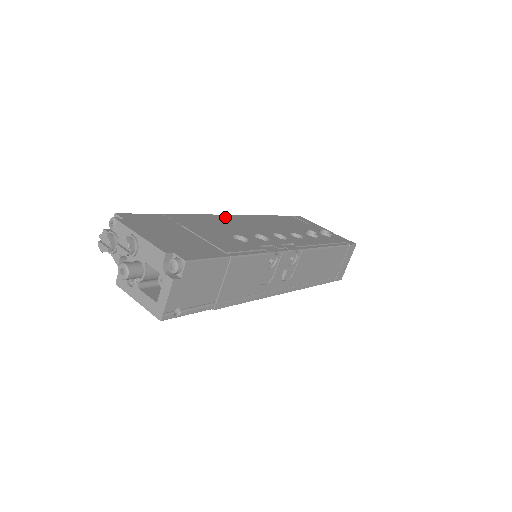
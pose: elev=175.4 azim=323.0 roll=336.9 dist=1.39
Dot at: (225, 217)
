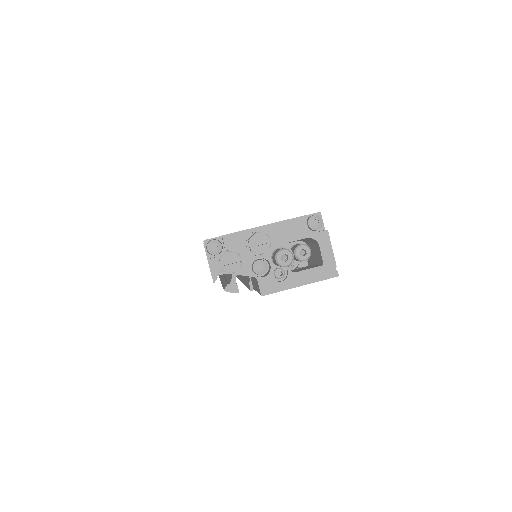
Dot at: occluded
